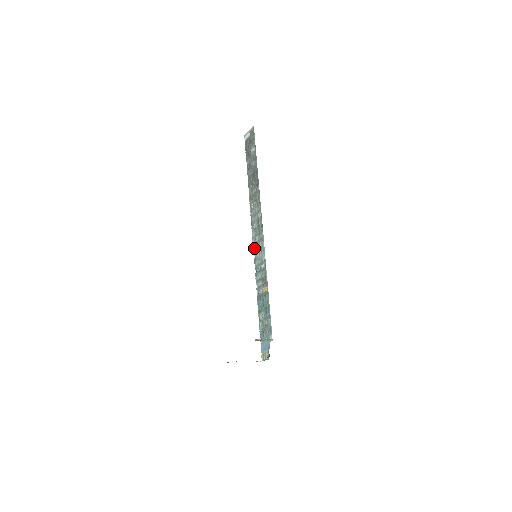
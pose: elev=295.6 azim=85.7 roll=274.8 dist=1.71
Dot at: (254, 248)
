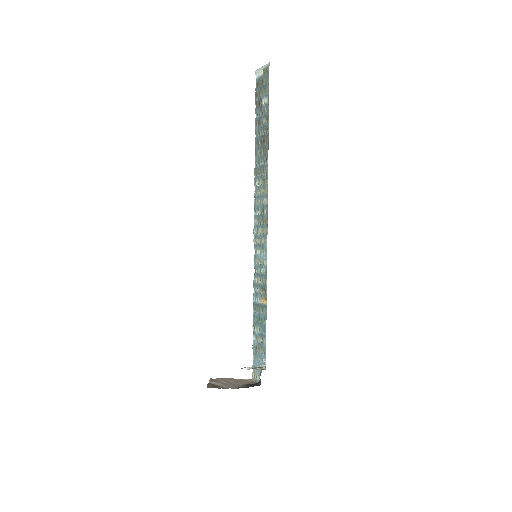
Dot at: (255, 241)
